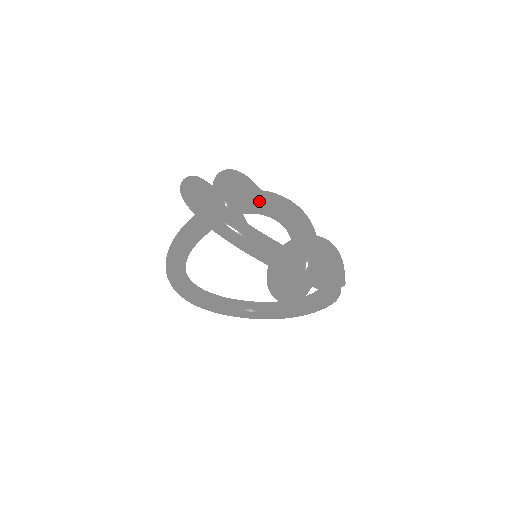
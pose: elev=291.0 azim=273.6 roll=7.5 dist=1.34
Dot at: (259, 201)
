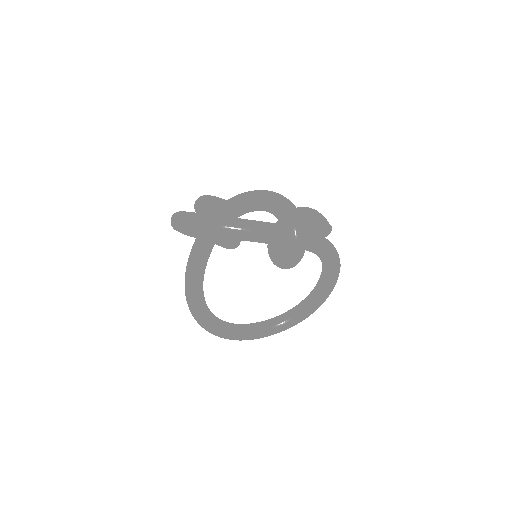
Dot at: (235, 203)
